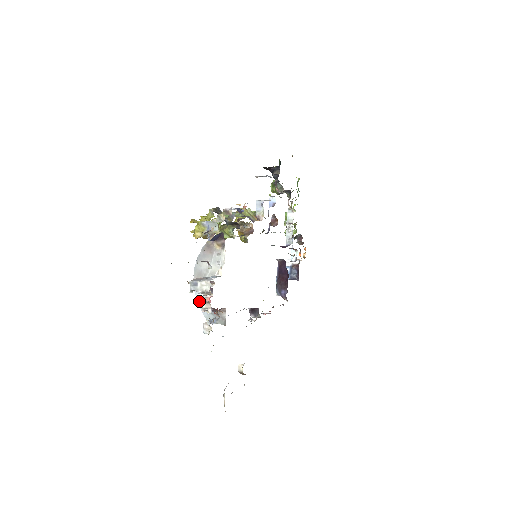
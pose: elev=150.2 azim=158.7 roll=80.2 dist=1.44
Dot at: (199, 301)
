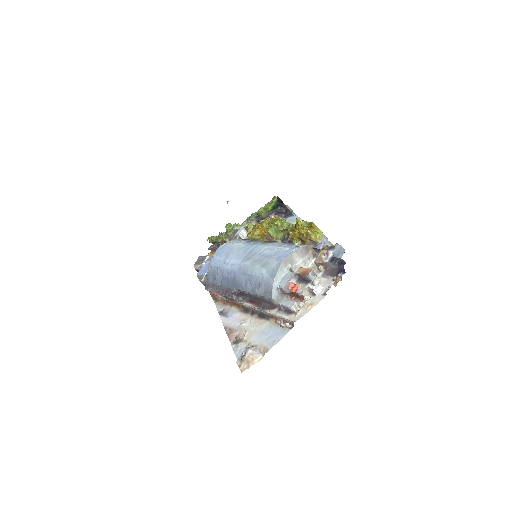
Dot at: (318, 289)
